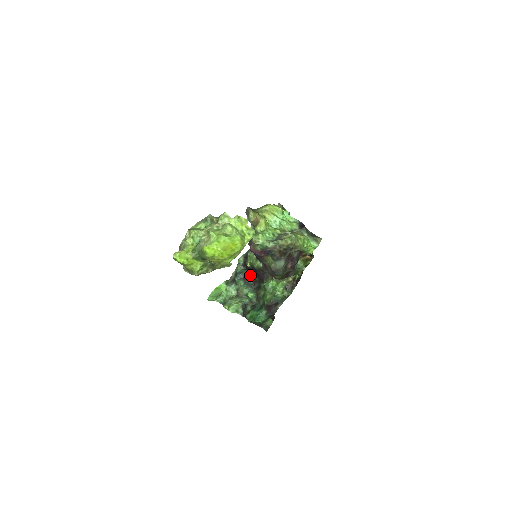
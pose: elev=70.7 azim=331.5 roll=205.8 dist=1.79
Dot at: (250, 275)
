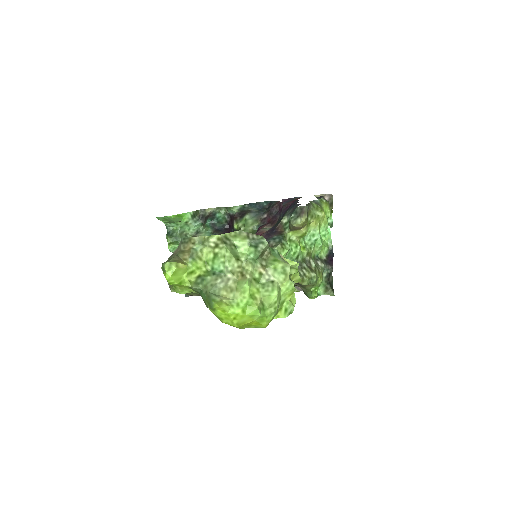
Dot at: (226, 232)
